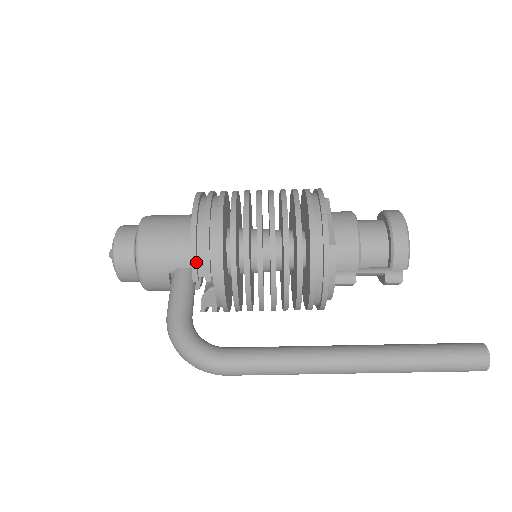
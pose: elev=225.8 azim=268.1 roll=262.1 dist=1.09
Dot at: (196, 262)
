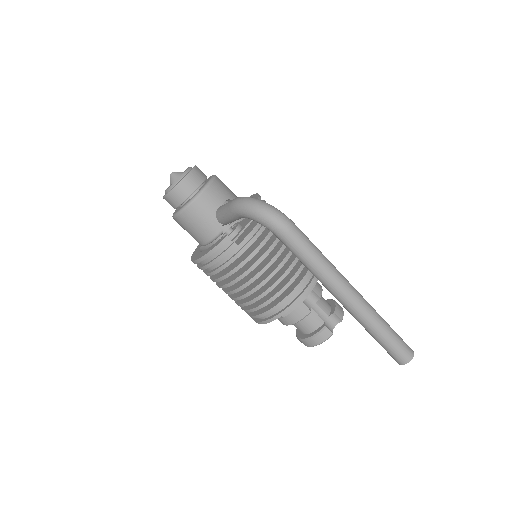
Dot at: occluded
